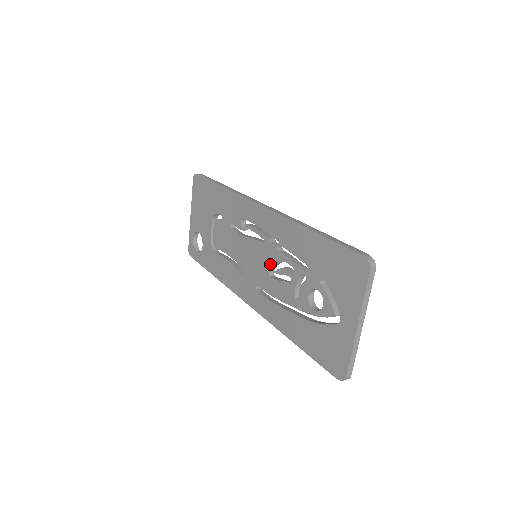
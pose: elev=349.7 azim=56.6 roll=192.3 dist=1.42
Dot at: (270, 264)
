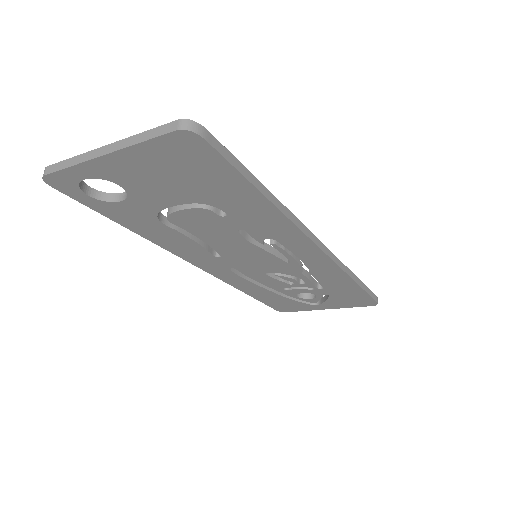
Dot at: (277, 272)
